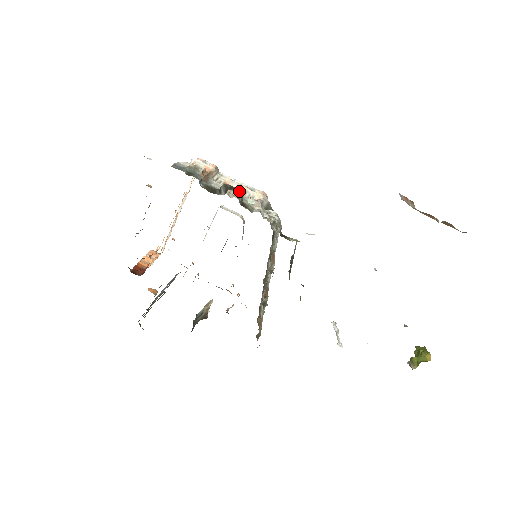
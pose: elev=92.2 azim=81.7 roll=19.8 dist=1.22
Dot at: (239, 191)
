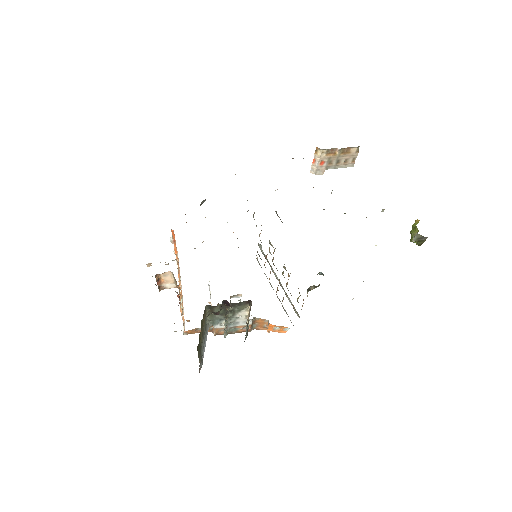
Dot at: occluded
